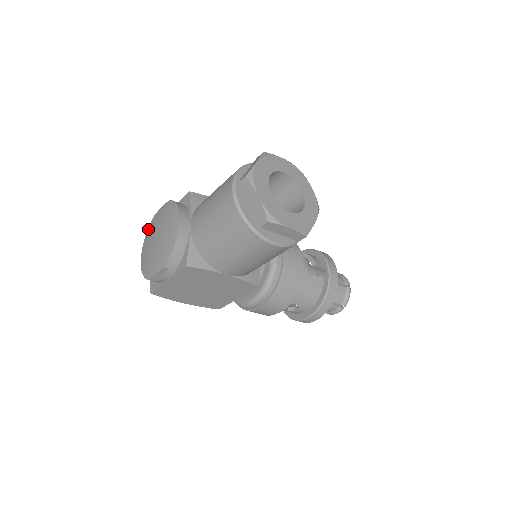
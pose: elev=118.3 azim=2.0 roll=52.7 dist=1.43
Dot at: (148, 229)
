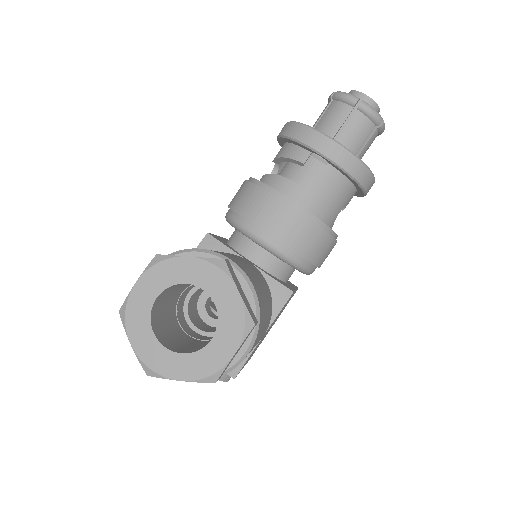
Dot at: occluded
